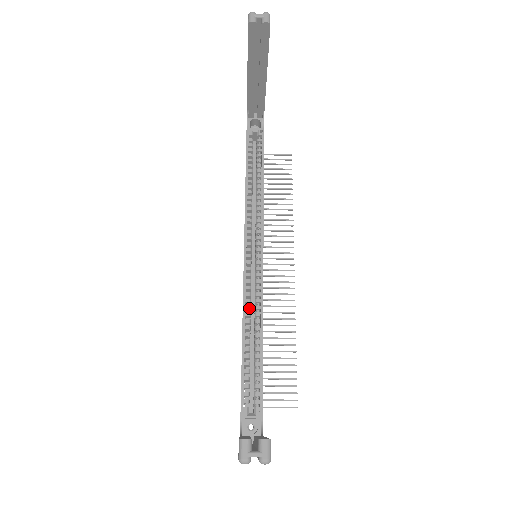
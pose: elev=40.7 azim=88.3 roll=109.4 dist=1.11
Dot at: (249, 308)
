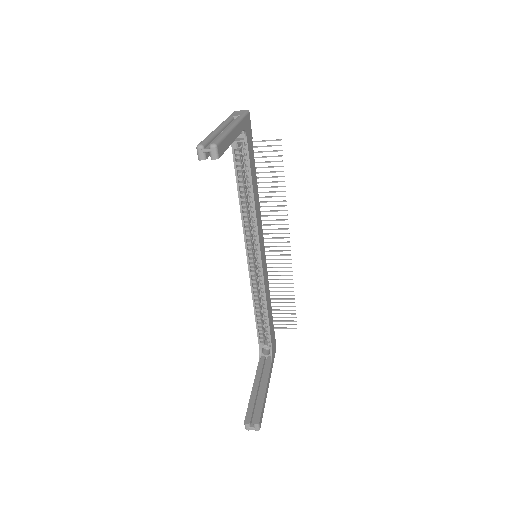
Dot at: (256, 291)
